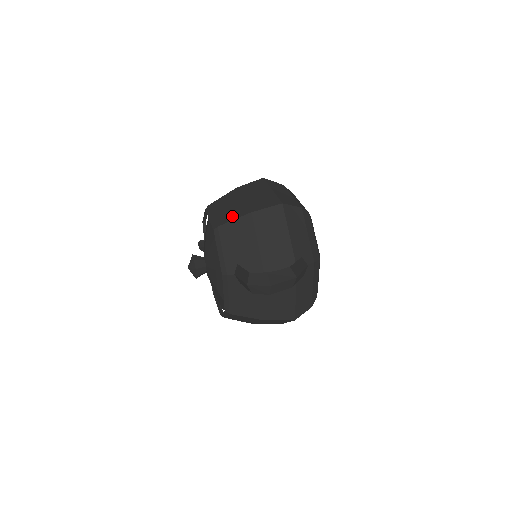
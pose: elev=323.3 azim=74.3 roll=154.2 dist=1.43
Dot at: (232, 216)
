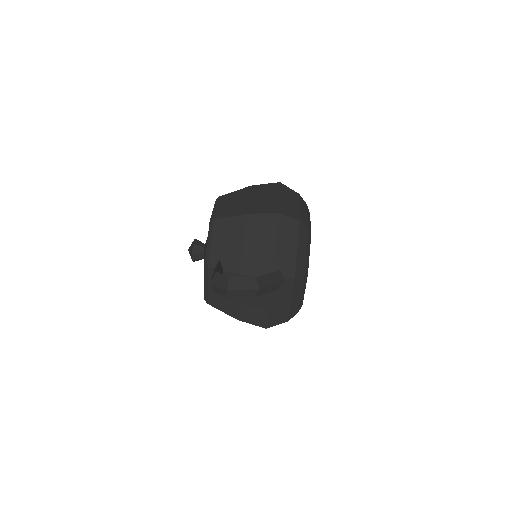
Dot at: (230, 213)
